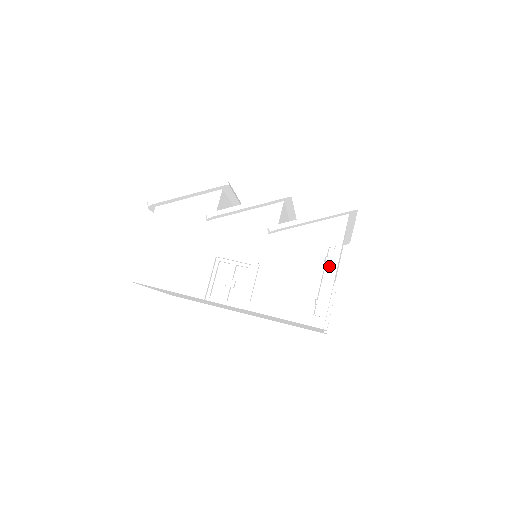
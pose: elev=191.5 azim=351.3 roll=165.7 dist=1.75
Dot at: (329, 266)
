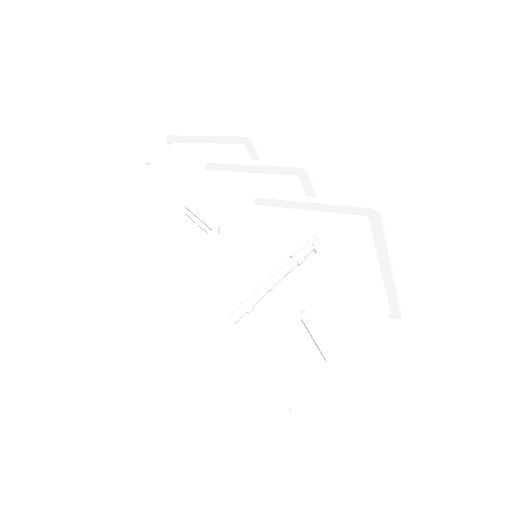
Dot at: (291, 264)
